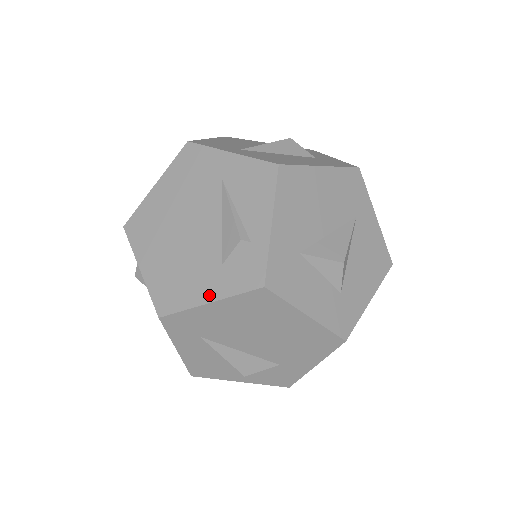
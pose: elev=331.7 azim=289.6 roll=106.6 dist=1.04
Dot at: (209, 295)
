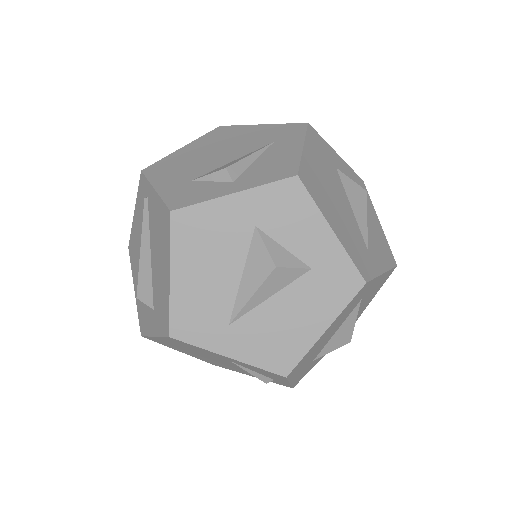
Dot at: (249, 375)
